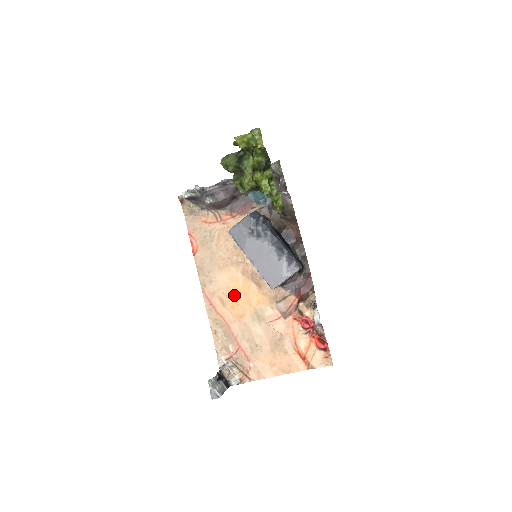
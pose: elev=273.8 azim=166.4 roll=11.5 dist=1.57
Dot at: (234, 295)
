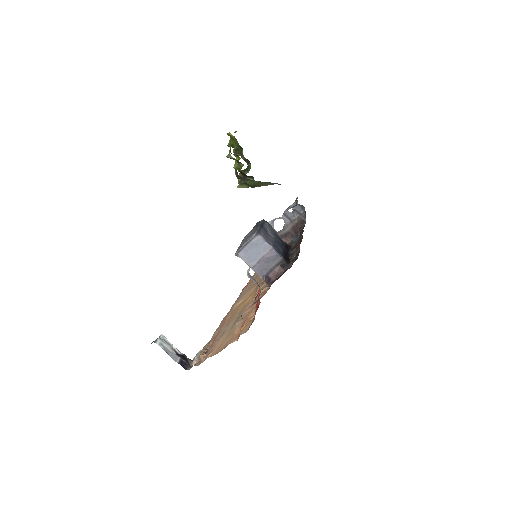
Dot at: (241, 304)
